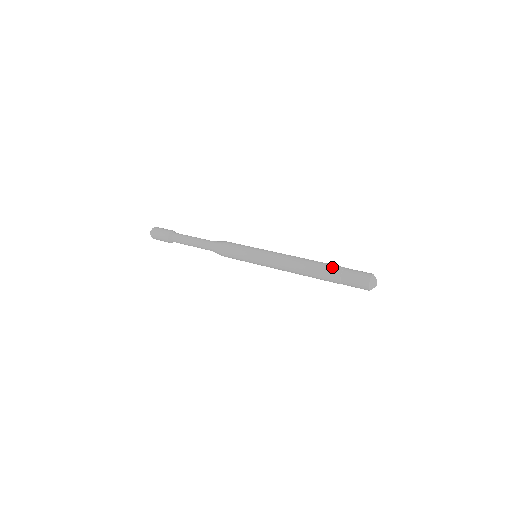
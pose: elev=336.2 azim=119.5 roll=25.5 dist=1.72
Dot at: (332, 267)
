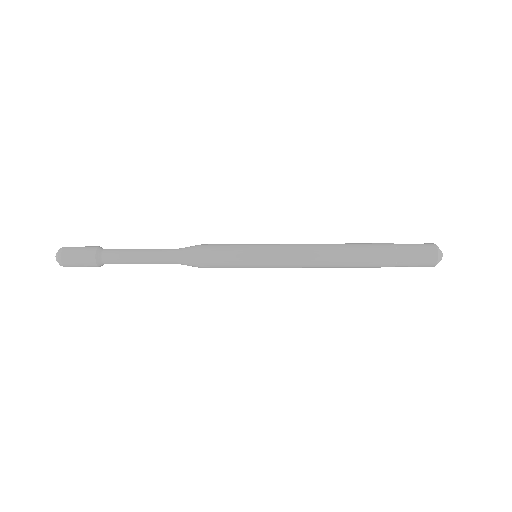
Dot at: (381, 249)
